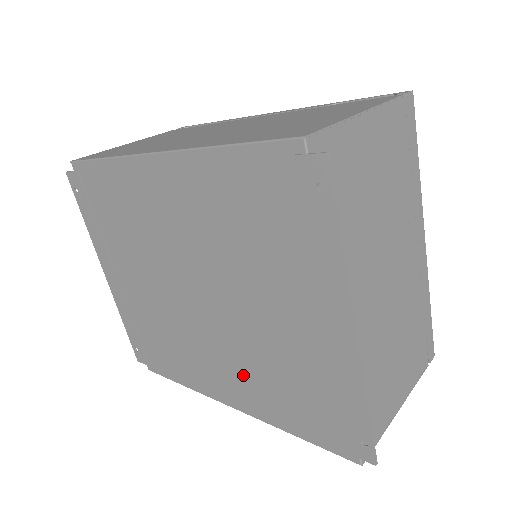
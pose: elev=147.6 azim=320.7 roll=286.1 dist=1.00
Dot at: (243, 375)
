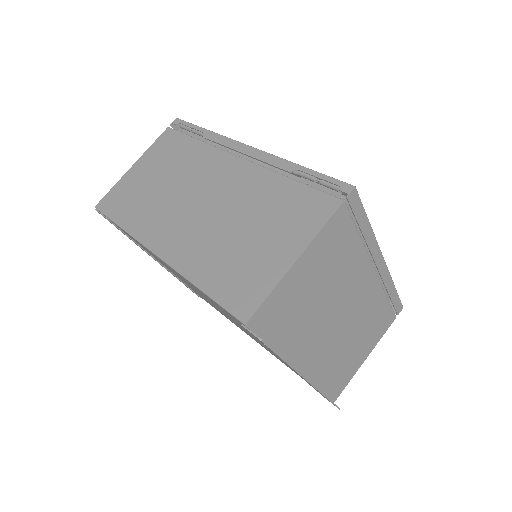
Dot at: (258, 342)
